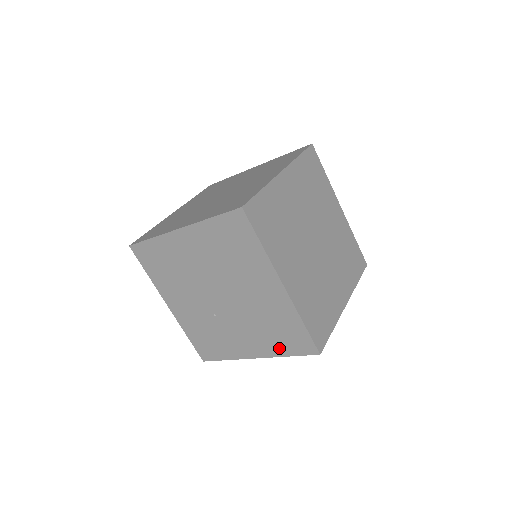
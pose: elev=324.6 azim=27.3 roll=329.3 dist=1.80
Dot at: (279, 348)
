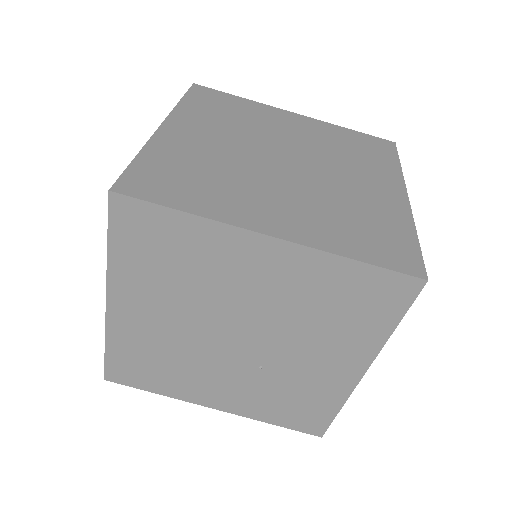
Dot at: (371, 330)
